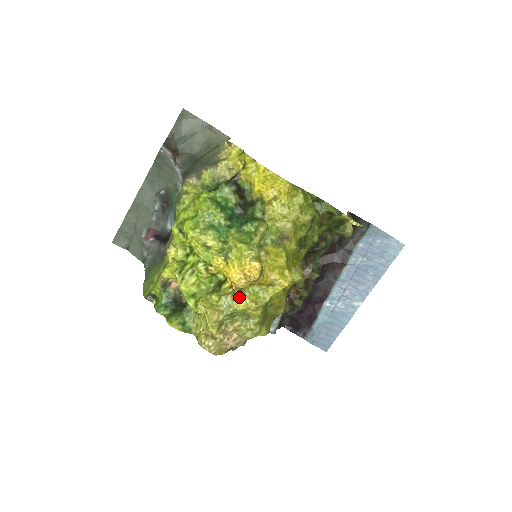
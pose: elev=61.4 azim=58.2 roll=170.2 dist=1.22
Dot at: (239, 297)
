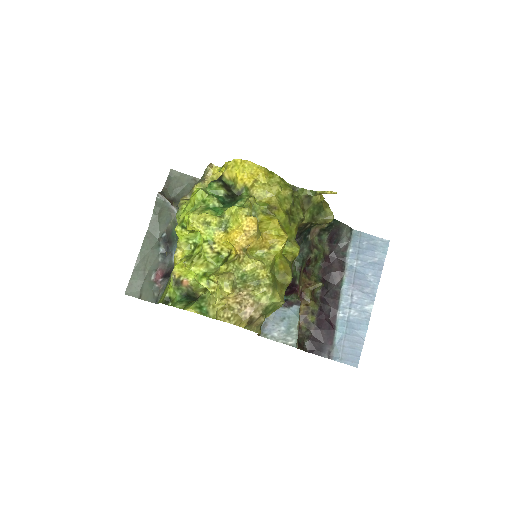
Dot at: (245, 260)
